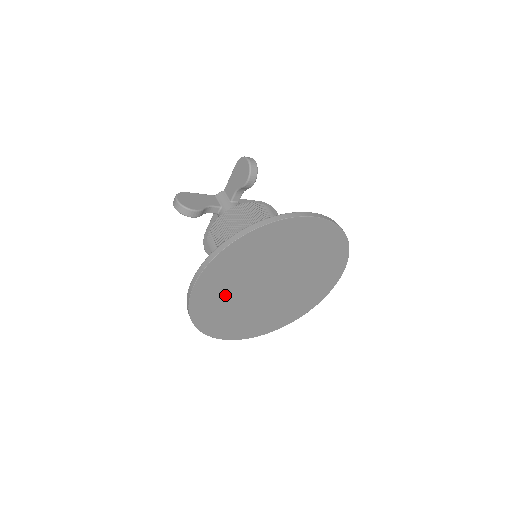
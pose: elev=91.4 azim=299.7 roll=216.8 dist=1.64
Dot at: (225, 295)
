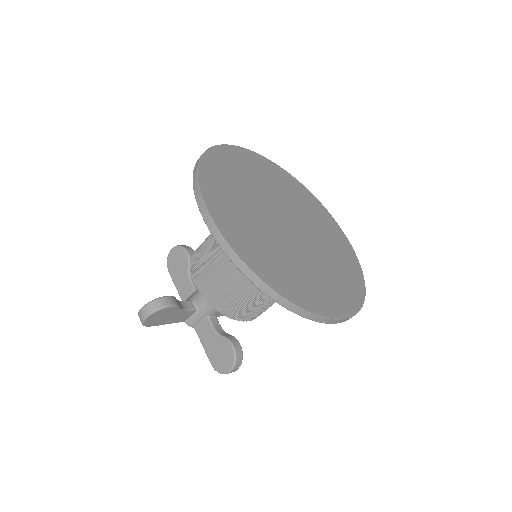
Dot at: (257, 237)
